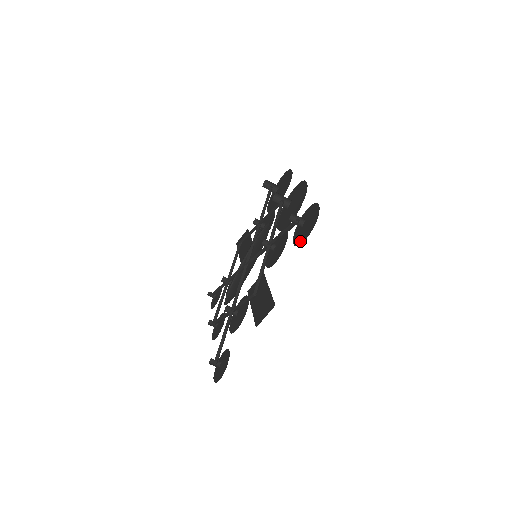
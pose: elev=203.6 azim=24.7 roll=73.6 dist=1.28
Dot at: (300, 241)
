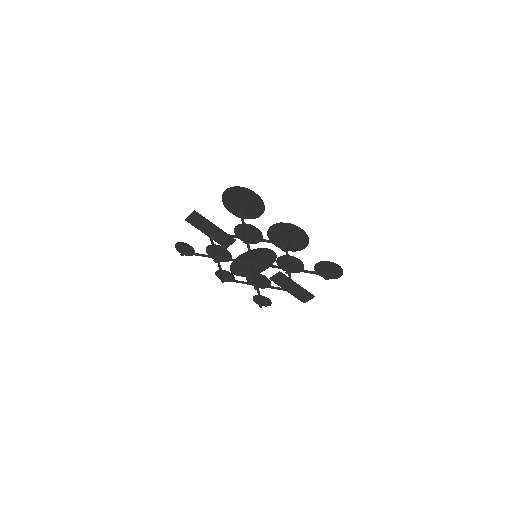
Dot at: occluded
